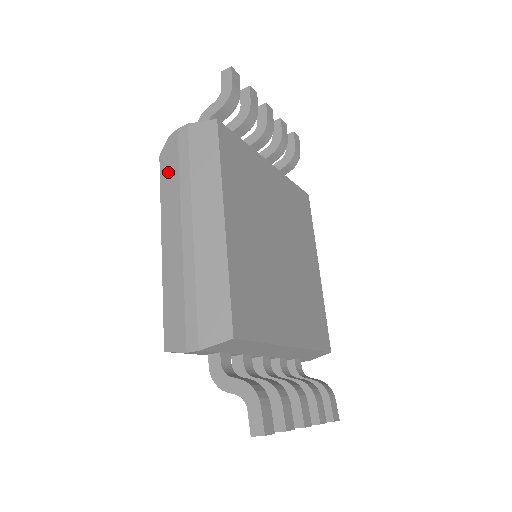
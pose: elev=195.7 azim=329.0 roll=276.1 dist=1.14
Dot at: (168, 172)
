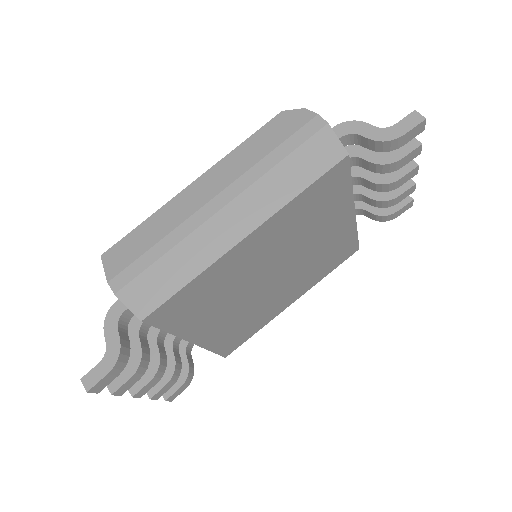
Dot at: (268, 136)
